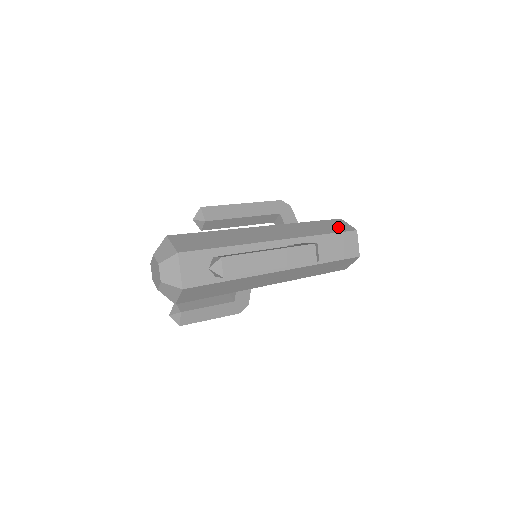
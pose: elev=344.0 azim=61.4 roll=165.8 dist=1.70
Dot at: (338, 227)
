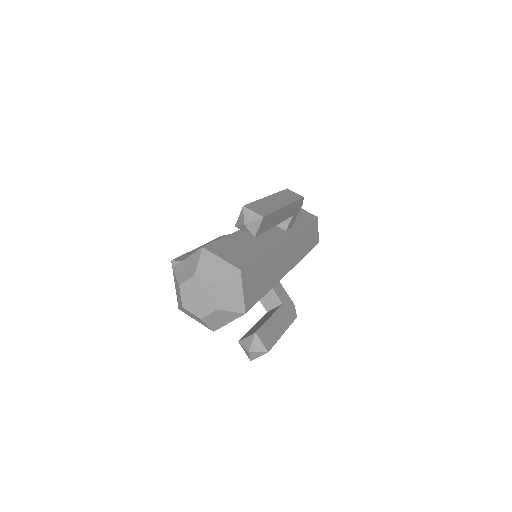
Dot at: occluded
